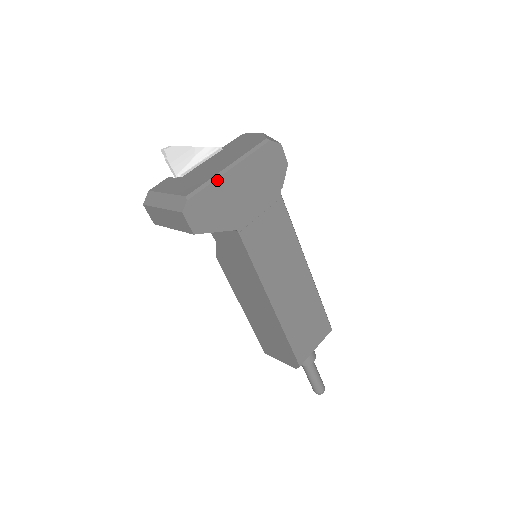
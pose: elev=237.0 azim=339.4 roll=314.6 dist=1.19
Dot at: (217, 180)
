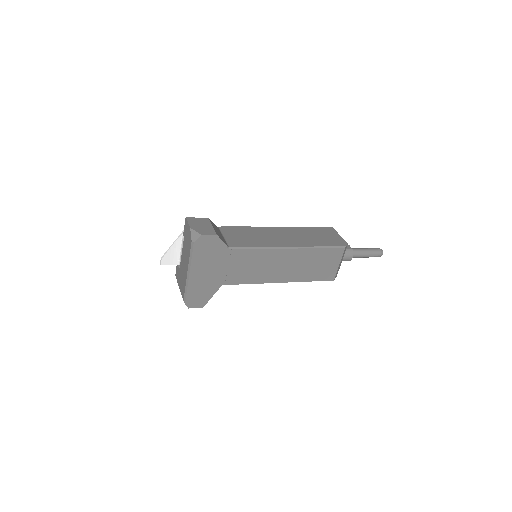
Dot at: (188, 285)
